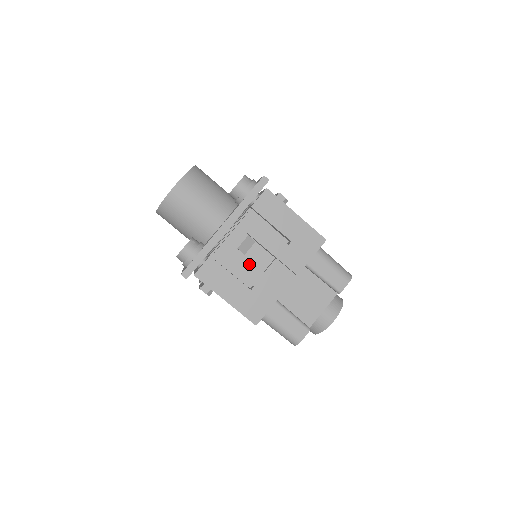
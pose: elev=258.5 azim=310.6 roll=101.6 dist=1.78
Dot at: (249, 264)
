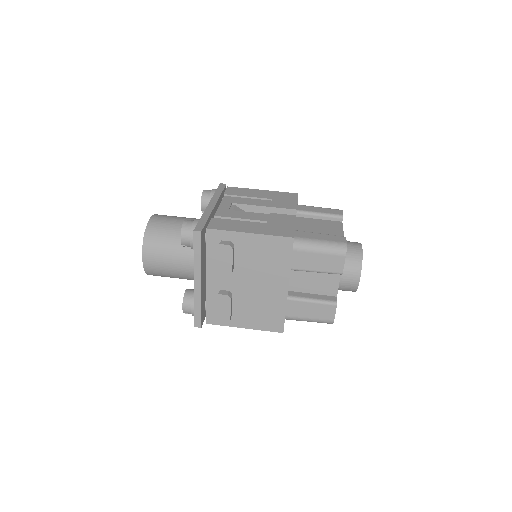
Dot at: (250, 214)
